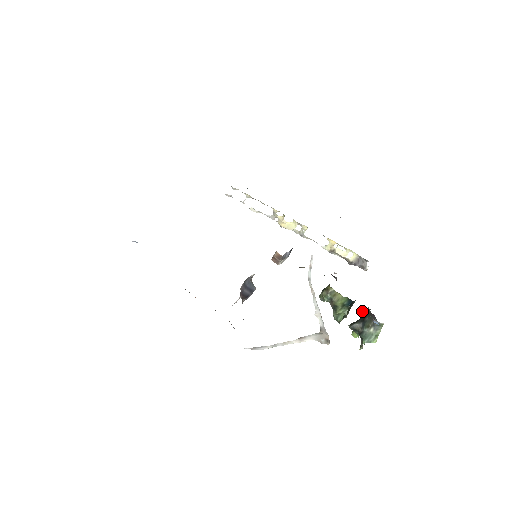
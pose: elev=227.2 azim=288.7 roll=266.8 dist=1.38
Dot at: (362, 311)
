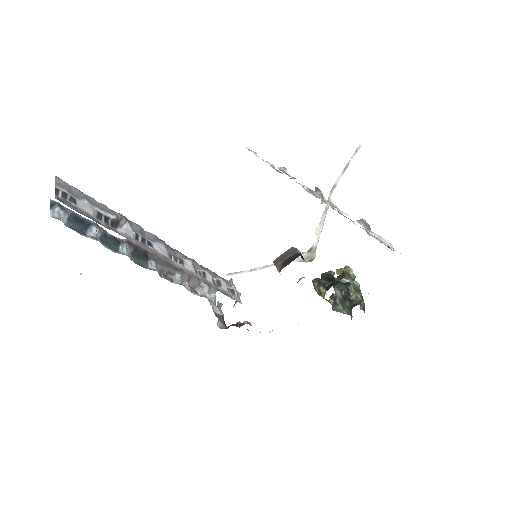
Dot at: (353, 282)
